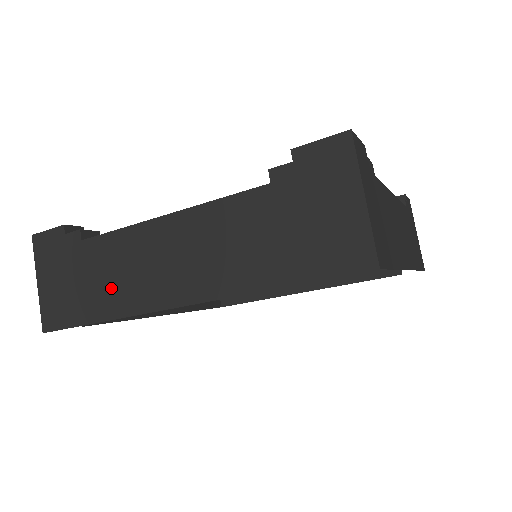
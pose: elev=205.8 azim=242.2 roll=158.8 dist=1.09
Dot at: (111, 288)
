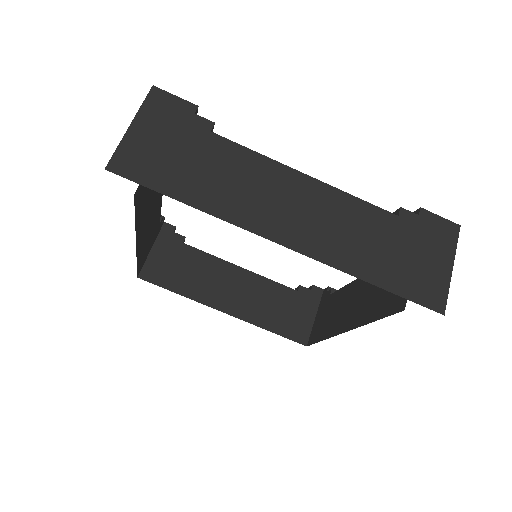
Dot at: (220, 187)
